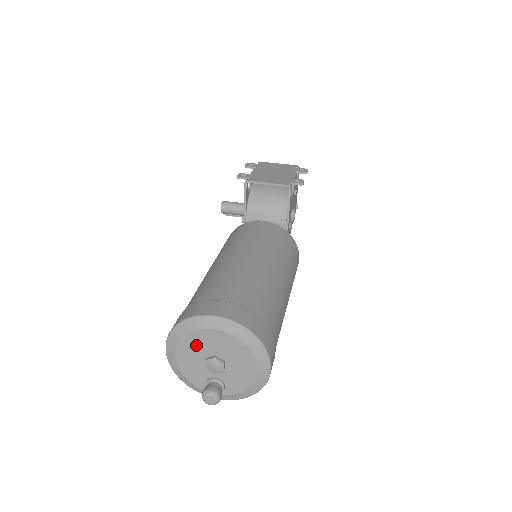
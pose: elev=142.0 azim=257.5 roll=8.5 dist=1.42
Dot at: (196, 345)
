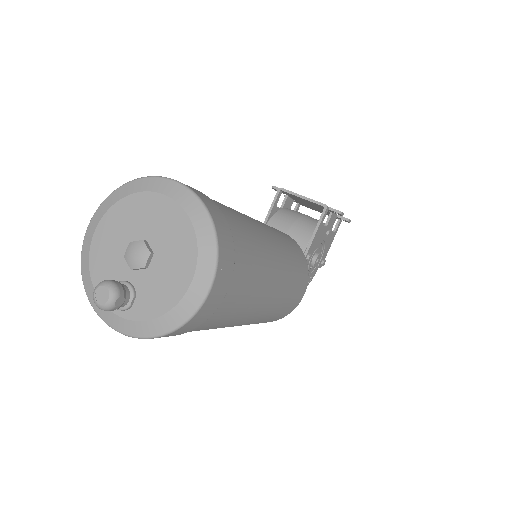
Dot at: (129, 218)
